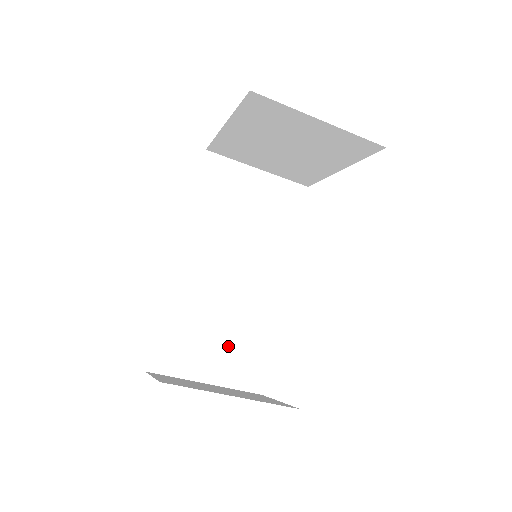
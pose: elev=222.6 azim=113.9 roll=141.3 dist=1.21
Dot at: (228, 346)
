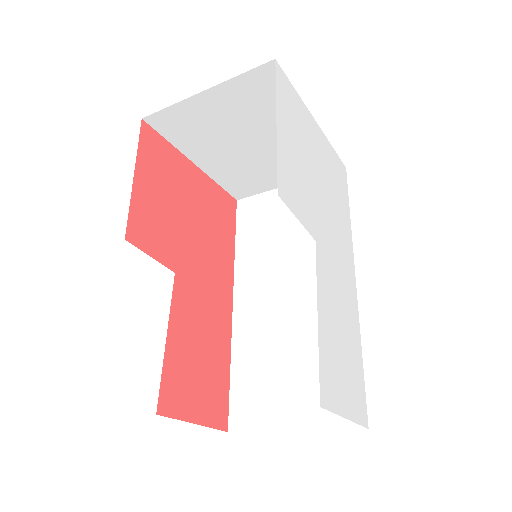
Dot at: (307, 377)
